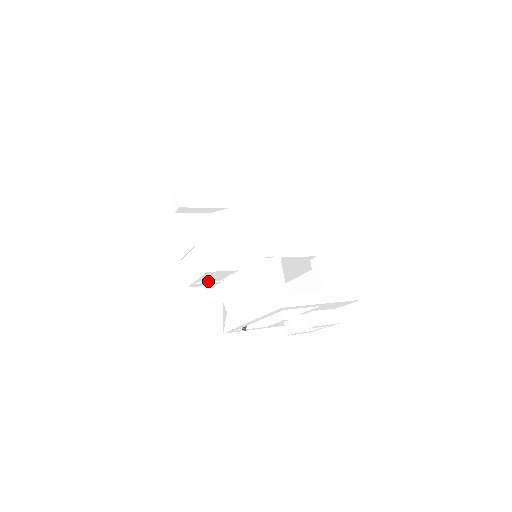
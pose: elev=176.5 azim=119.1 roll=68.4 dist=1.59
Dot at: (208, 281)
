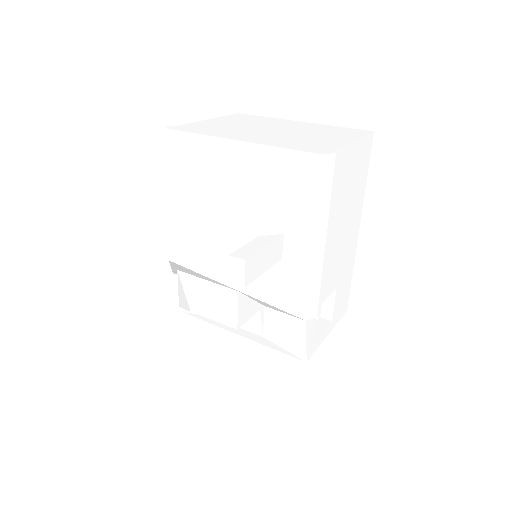
Dot at: occluded
